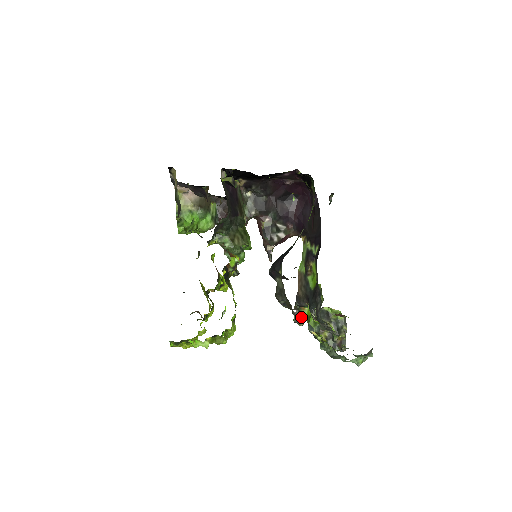
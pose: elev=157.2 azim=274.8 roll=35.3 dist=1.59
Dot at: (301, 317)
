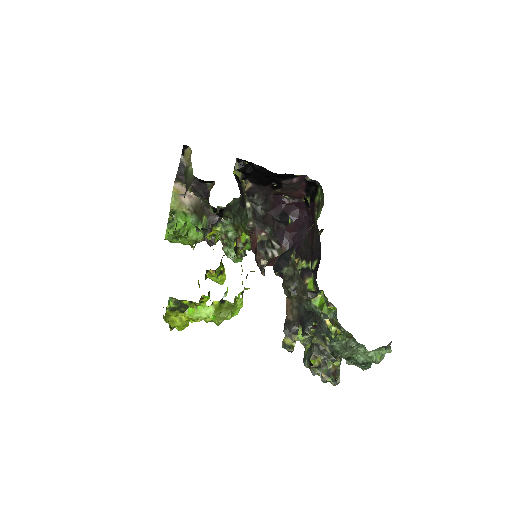
Dot at: (290, 343)
